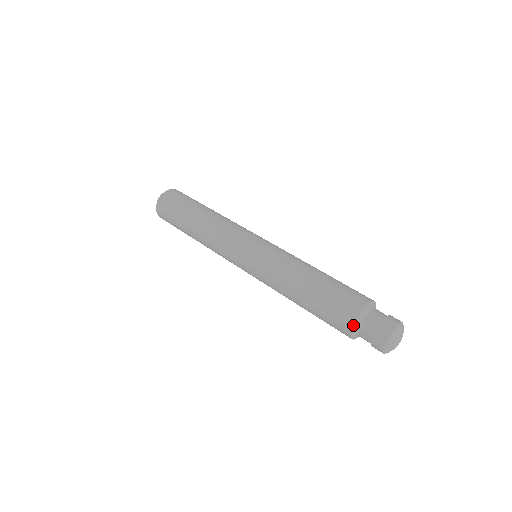
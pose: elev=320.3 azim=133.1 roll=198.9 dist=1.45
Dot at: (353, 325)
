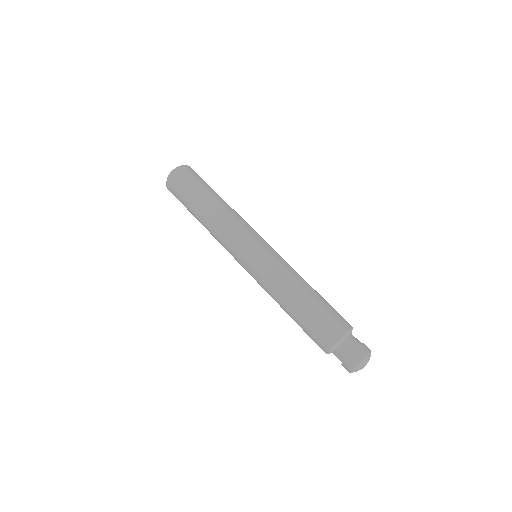
Dot at: occluded
